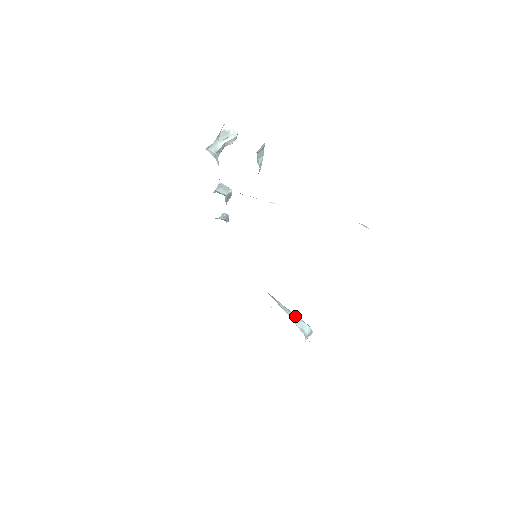
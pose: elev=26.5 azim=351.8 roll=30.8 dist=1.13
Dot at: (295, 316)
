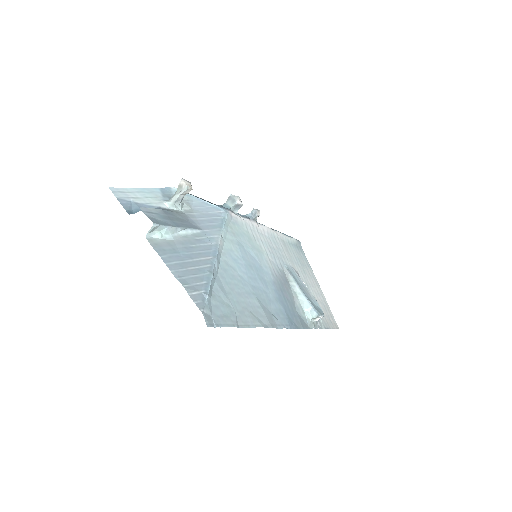
Dot at: (307, 300)
